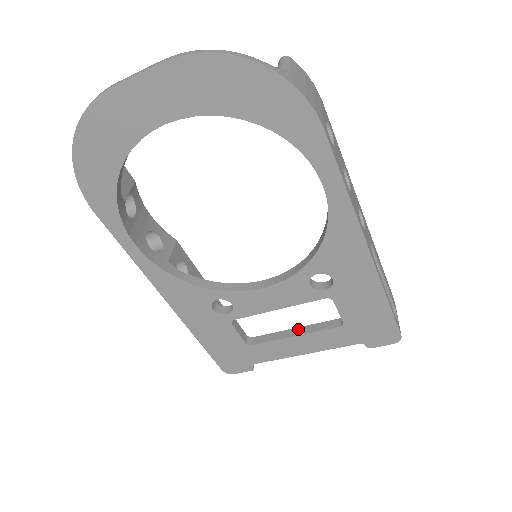
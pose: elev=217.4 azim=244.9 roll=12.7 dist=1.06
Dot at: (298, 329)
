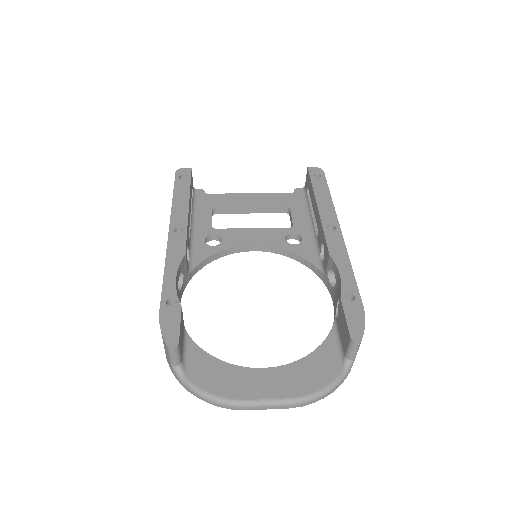
Dot at: (254, 209)
